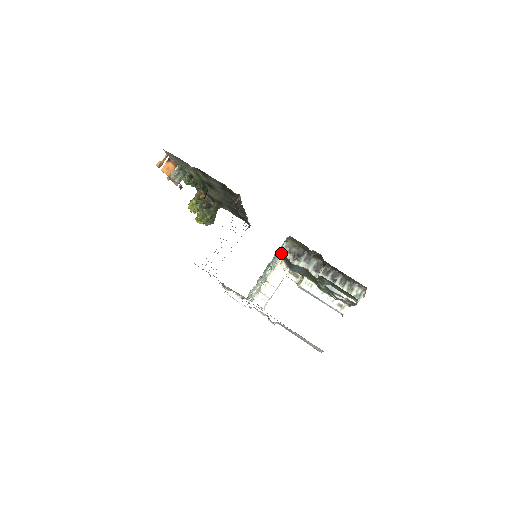
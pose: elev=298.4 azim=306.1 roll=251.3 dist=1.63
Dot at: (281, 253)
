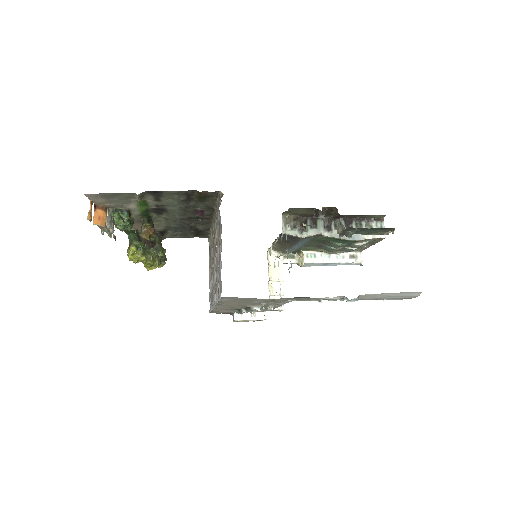
Dot at: (277, 237)
